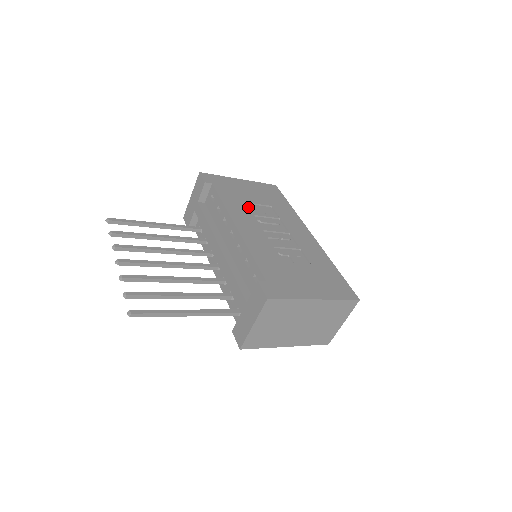
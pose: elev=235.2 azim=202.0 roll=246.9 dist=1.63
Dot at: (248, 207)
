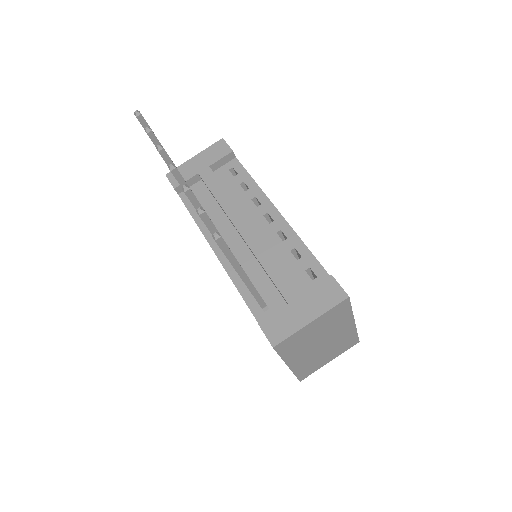
Dot at: occluded
